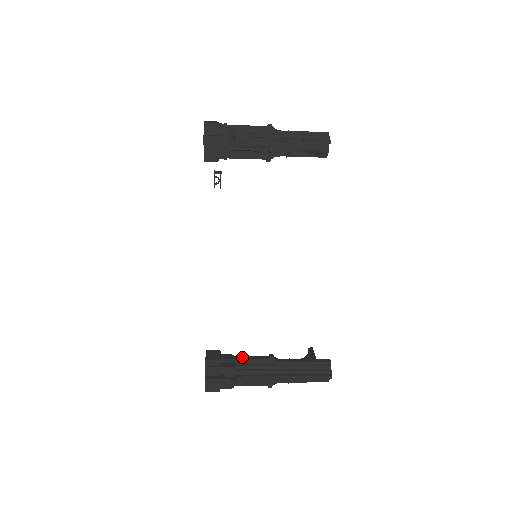
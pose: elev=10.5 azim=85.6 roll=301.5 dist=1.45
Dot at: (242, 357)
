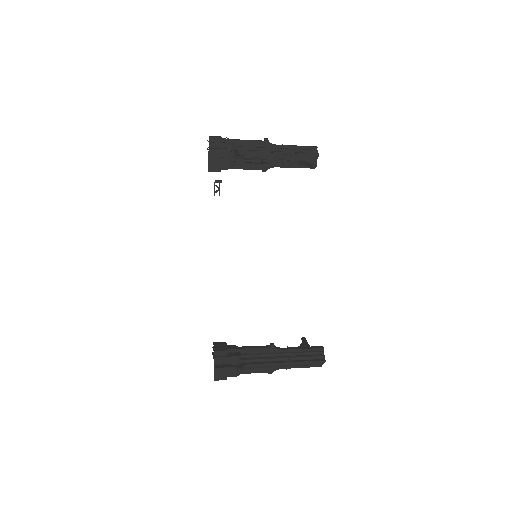
Dot at: (246, 347)
